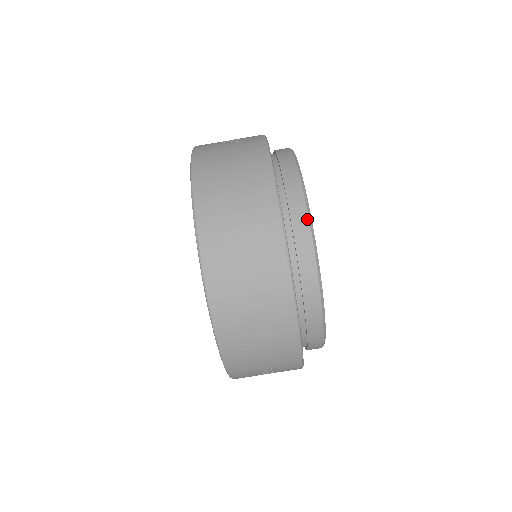
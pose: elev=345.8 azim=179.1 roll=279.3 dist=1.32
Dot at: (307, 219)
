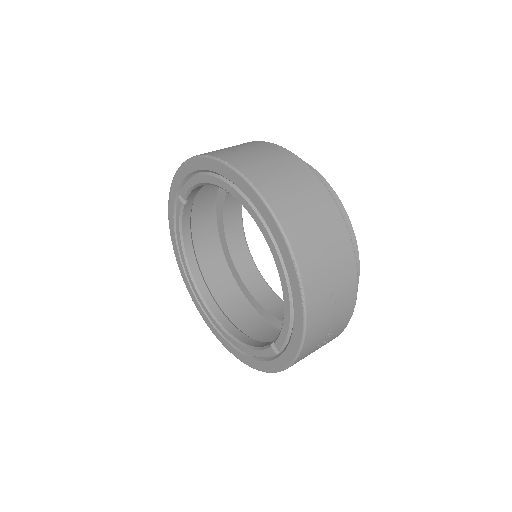
Dot at: occluded
